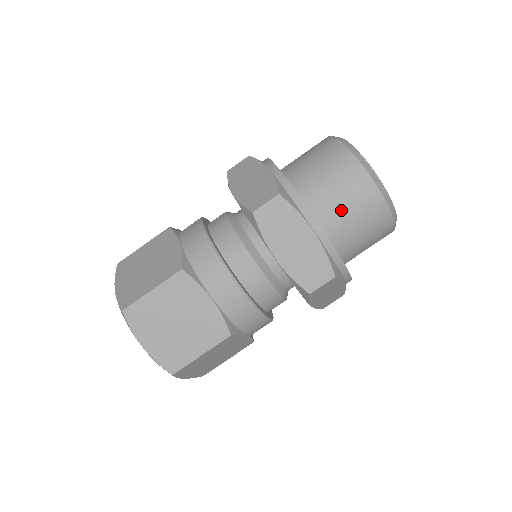
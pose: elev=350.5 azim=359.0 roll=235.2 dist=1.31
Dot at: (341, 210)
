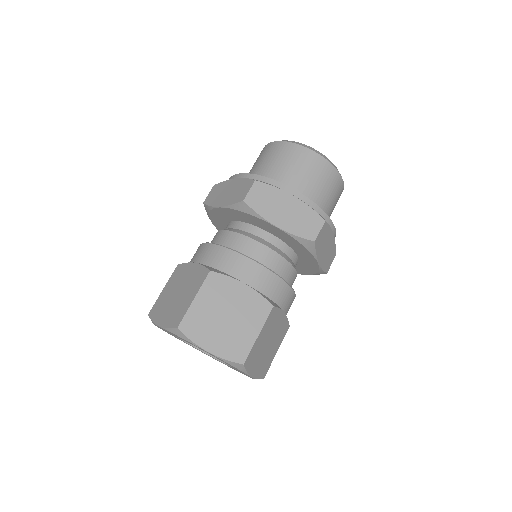
Dot at: (331, 208)
